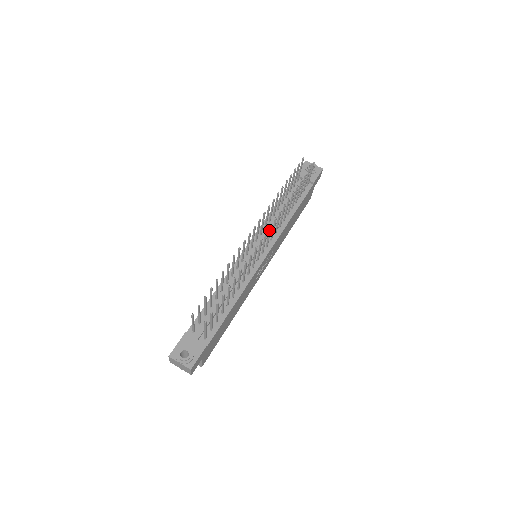
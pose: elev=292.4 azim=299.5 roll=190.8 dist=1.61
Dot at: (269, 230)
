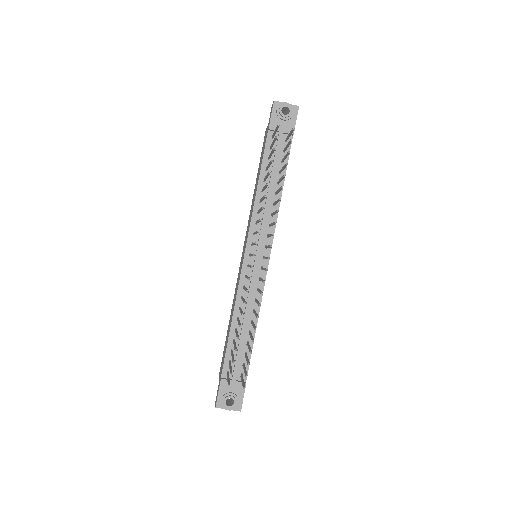
Dot at: (269, 247)
